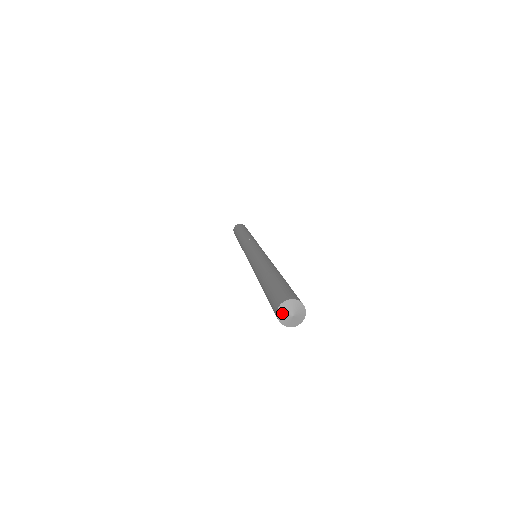
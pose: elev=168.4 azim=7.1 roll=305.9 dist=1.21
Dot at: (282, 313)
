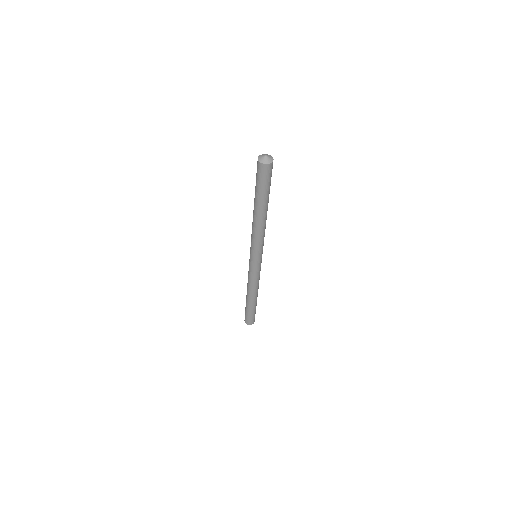
Dot at: (261, 155)
